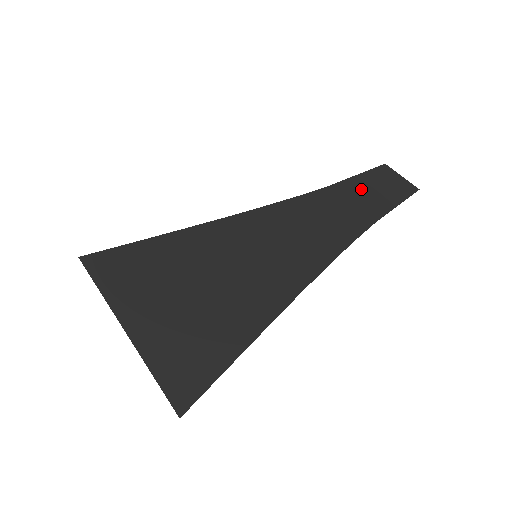
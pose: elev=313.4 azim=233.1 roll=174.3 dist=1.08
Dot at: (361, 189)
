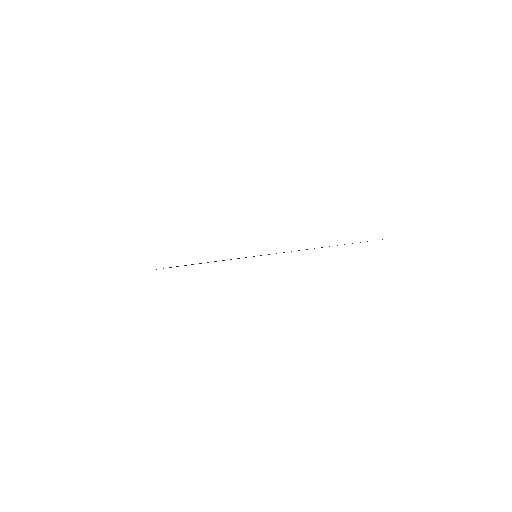
Dot at: occluded
